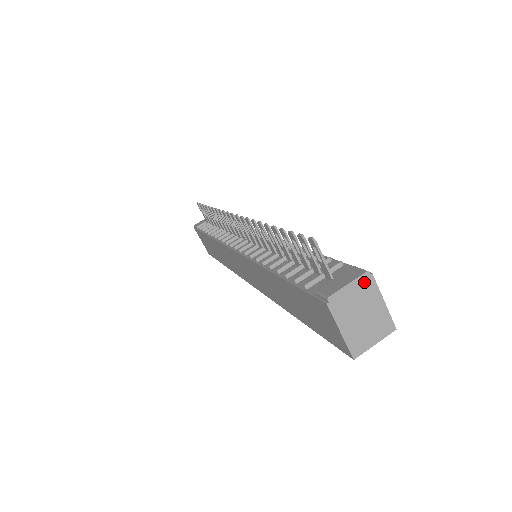
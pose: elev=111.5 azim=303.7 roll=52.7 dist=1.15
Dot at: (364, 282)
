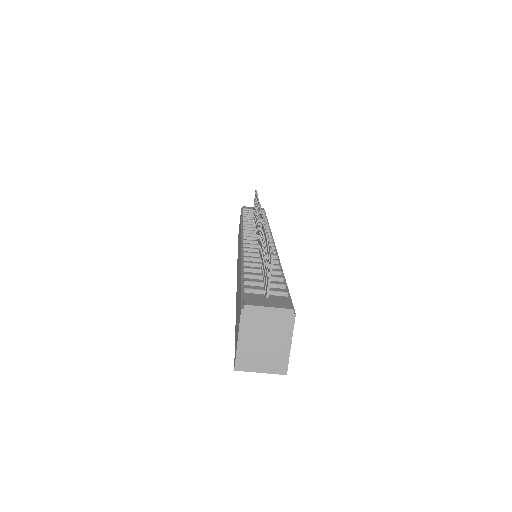
Dot at: (284, 316)
